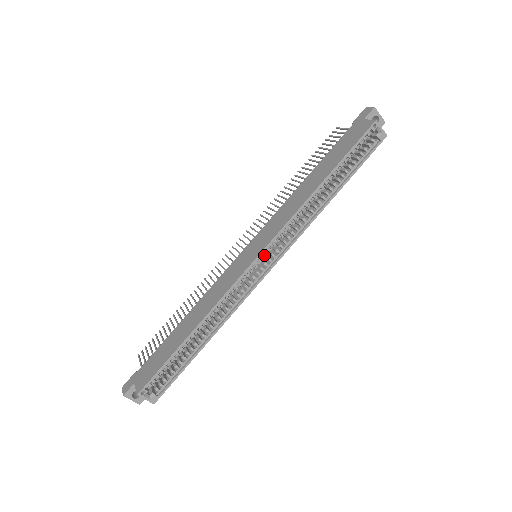
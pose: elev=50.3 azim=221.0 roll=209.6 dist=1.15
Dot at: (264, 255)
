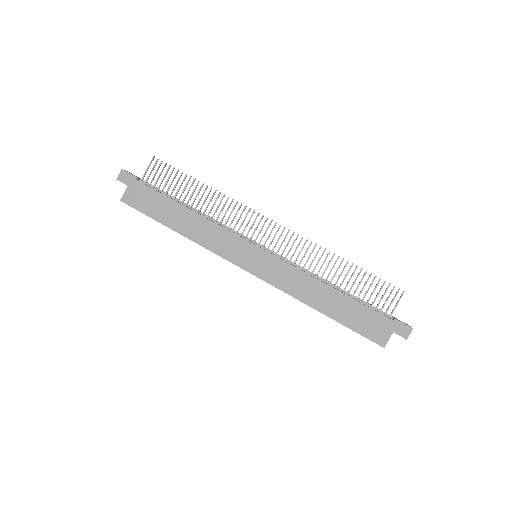
Dot at: (253, 271)
